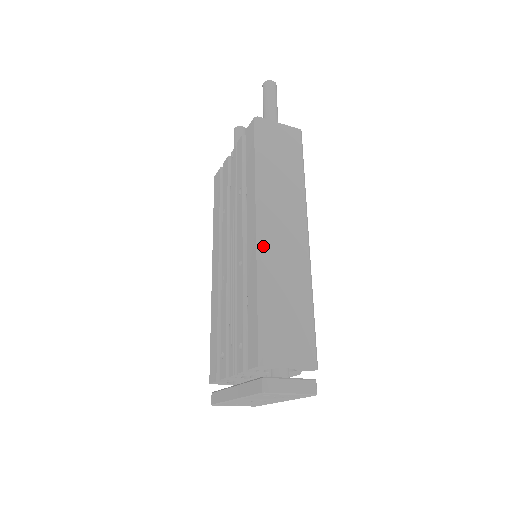
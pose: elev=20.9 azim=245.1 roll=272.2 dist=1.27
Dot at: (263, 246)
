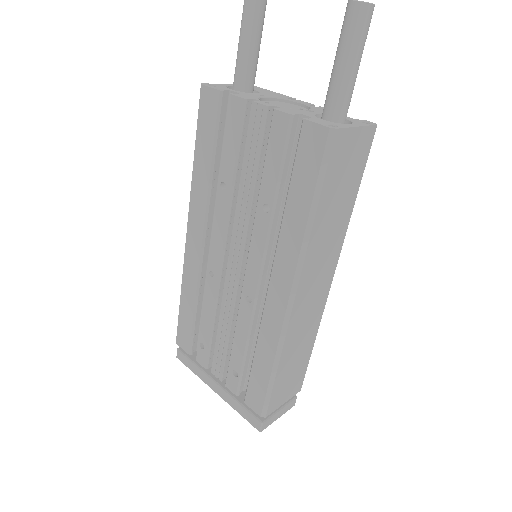
Dot at: (291, 320)
